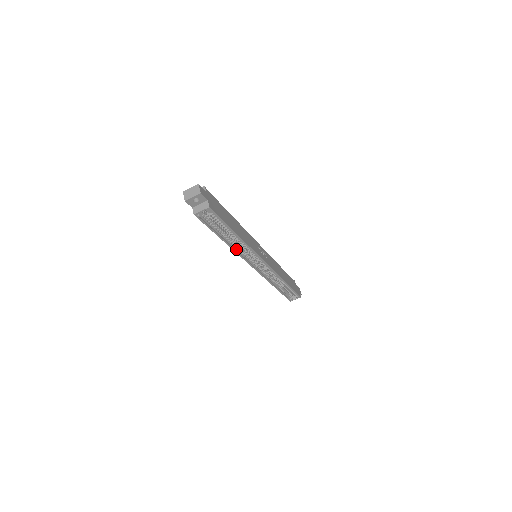
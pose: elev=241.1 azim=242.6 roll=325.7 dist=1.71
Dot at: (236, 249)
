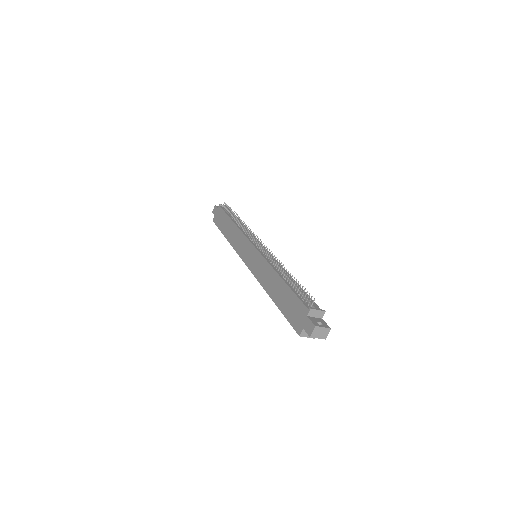
Dot at: (265, 285)
